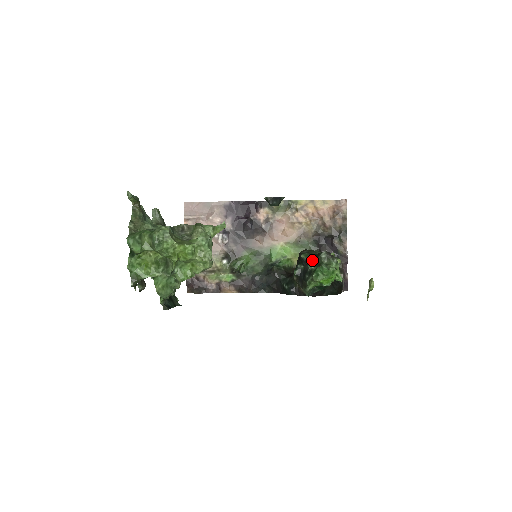
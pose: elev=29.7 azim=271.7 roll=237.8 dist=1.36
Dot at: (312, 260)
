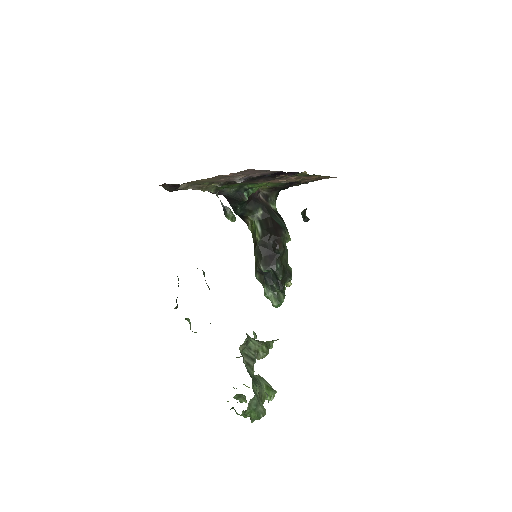
Dot at: (283, 291)
